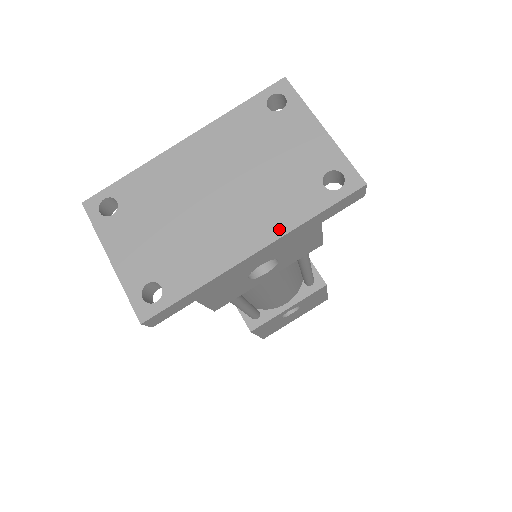
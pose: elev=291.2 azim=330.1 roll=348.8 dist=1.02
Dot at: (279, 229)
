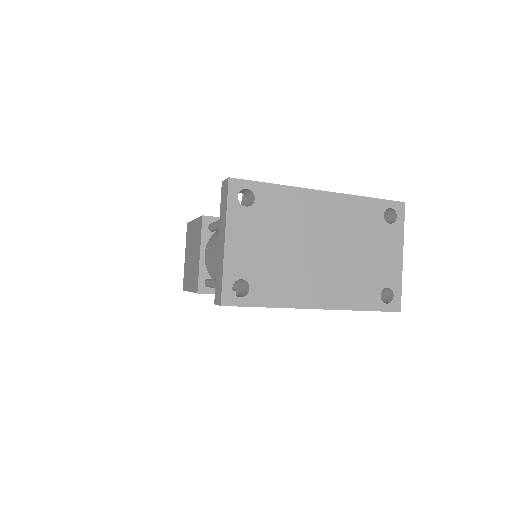
Dot at: (341, 304)
